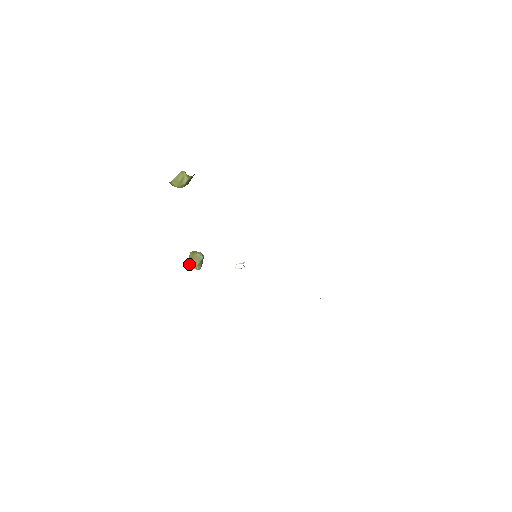
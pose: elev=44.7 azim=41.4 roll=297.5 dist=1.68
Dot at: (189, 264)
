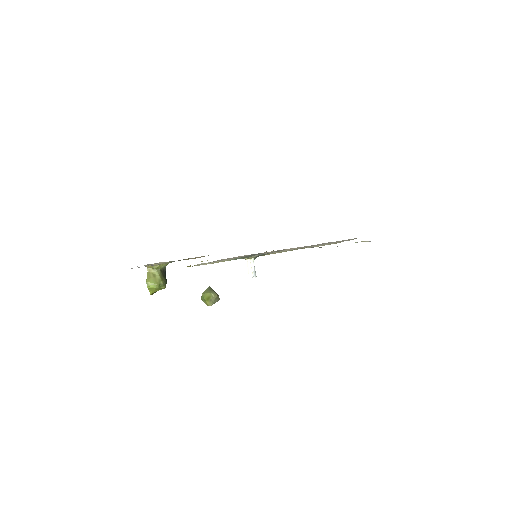
Dot at: (206, 303)
